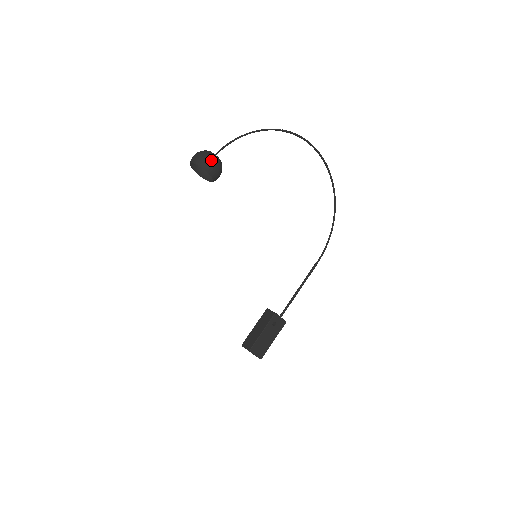
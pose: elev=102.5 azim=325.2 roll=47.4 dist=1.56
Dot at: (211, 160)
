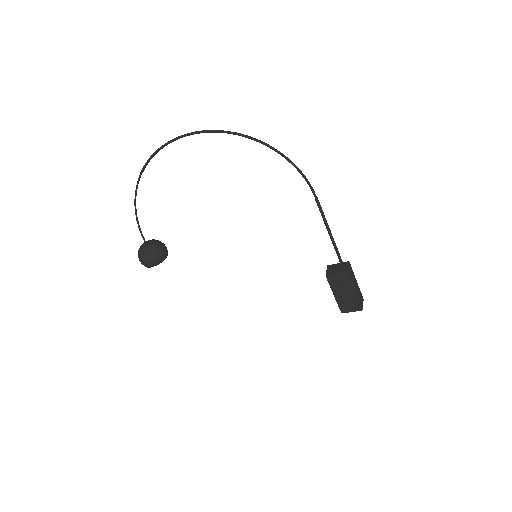
Dot at: (141, 260)
